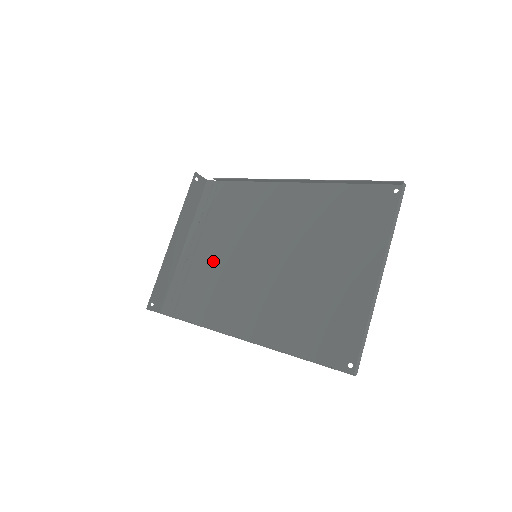
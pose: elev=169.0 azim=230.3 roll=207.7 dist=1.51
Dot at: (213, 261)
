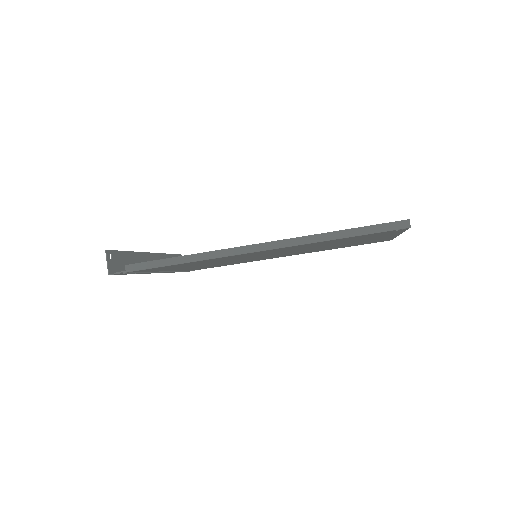
Dot at: (198, 265)
